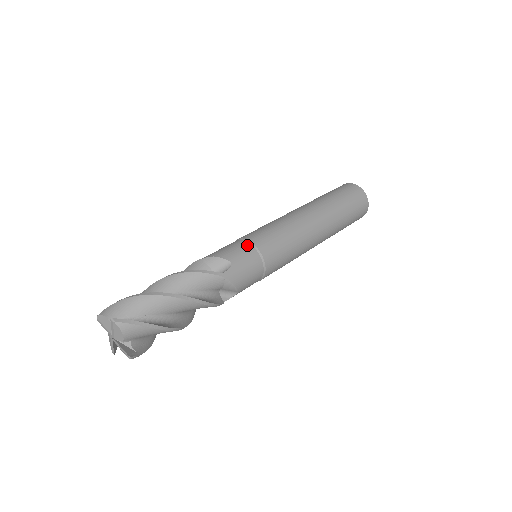
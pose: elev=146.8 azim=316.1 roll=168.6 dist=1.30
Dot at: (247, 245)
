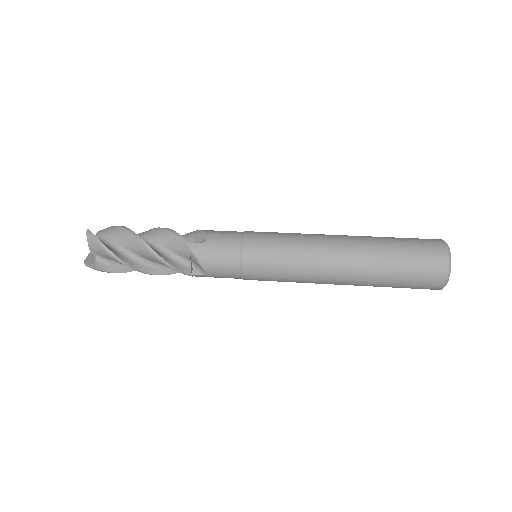
Dot at: (238, 235)
